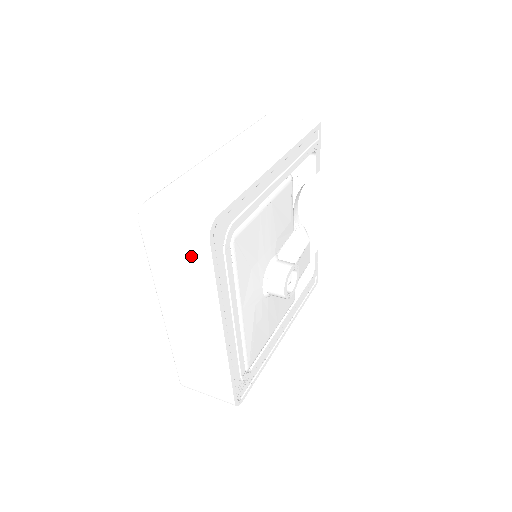
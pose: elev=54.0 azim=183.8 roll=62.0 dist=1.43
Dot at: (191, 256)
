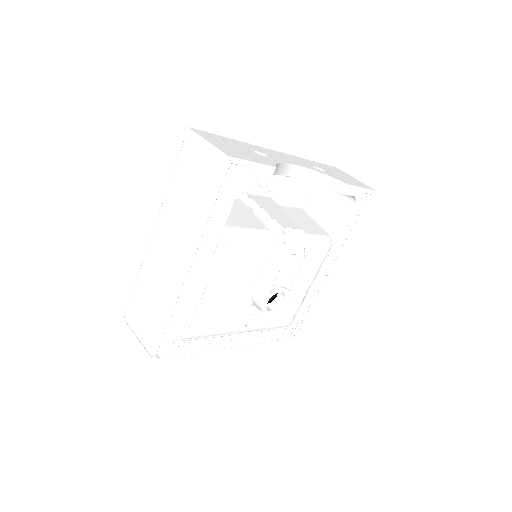
Dot at: occluded
